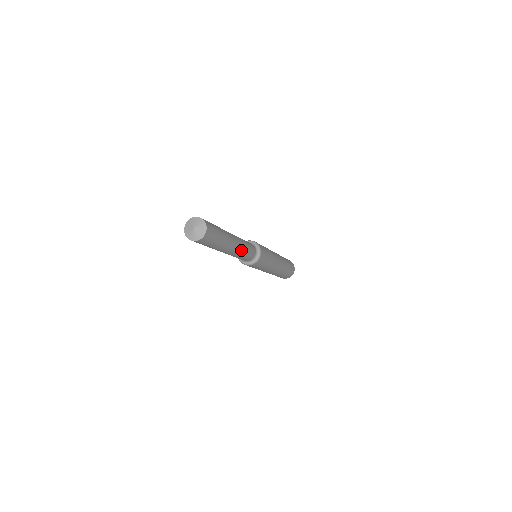
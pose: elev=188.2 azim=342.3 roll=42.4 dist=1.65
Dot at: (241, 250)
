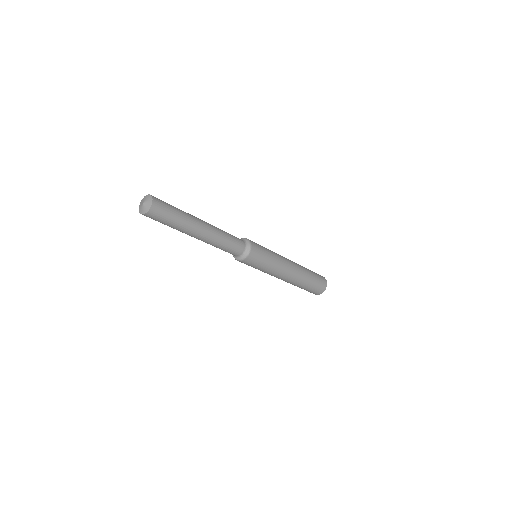
Dot at: (218, 231)
